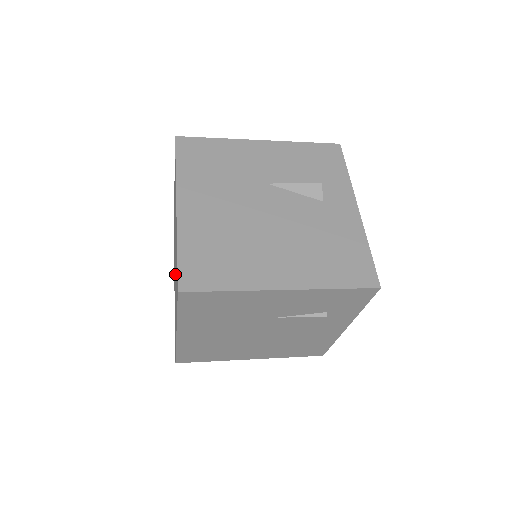
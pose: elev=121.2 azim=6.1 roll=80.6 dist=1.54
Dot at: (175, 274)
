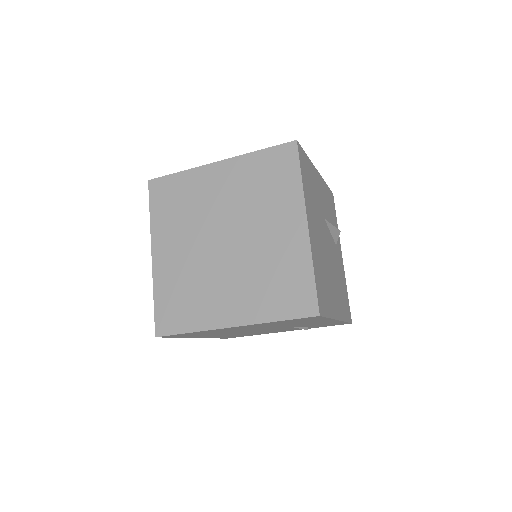
Dot at: (224, 260)
